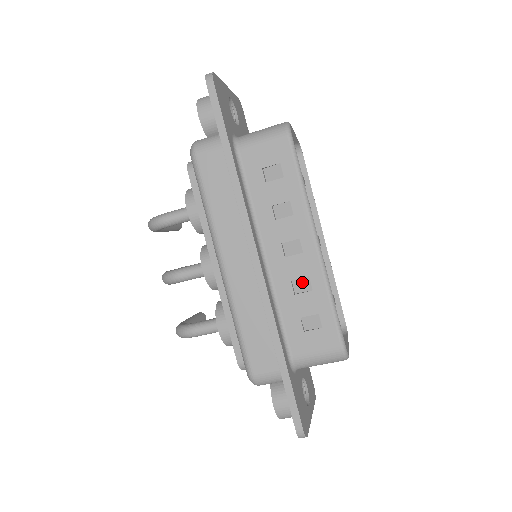
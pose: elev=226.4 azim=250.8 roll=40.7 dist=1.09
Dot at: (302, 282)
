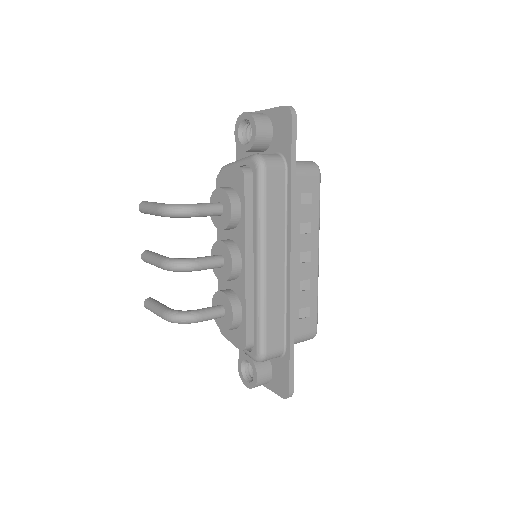
Dot at: (305, 283)
